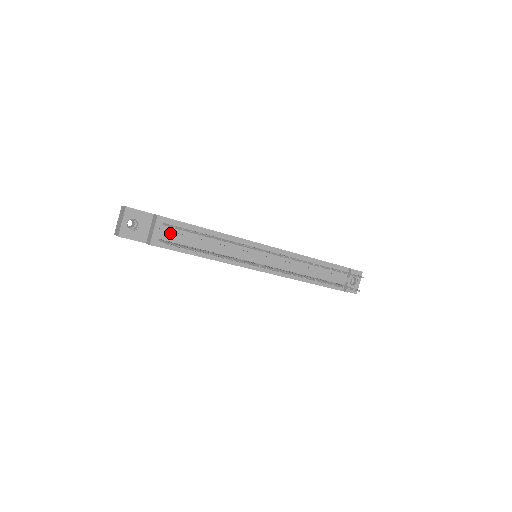
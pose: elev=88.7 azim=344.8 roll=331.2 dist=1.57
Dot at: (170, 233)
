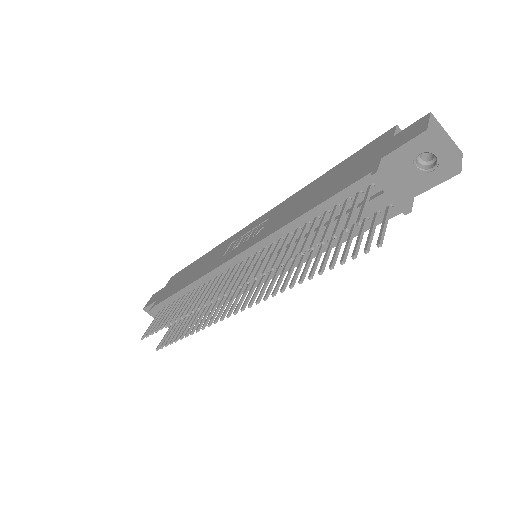
Dot at: occluded
